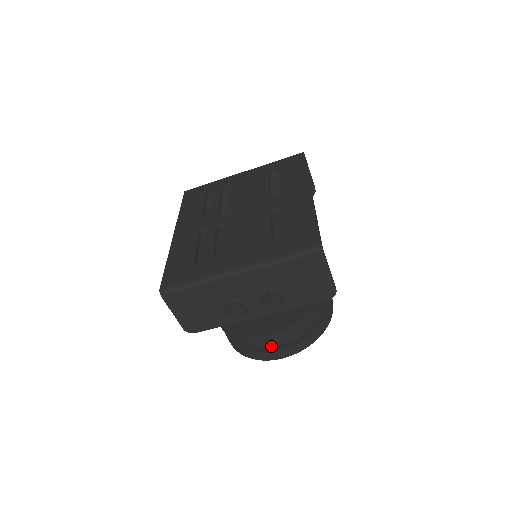
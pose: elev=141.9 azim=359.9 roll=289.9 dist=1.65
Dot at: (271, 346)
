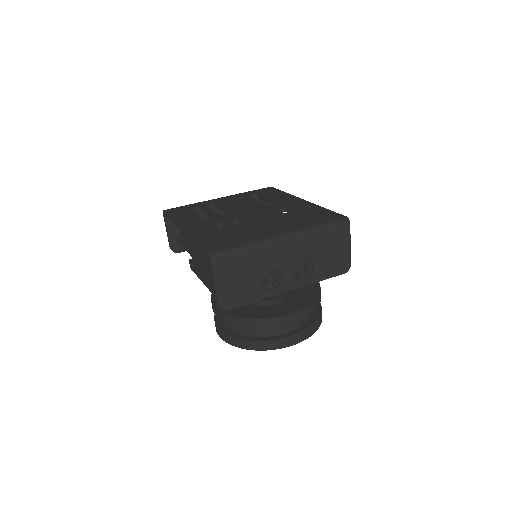
Dot at: (284, 333)
